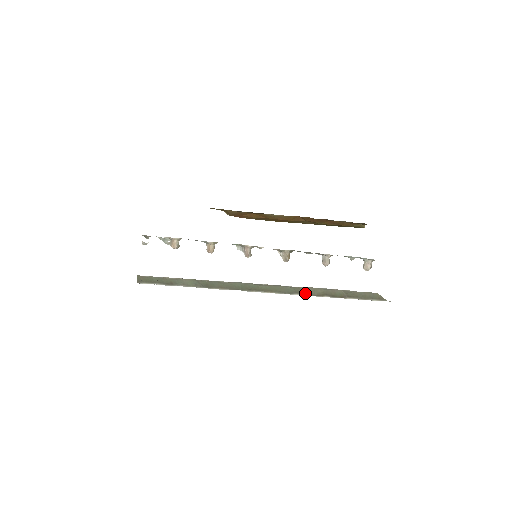
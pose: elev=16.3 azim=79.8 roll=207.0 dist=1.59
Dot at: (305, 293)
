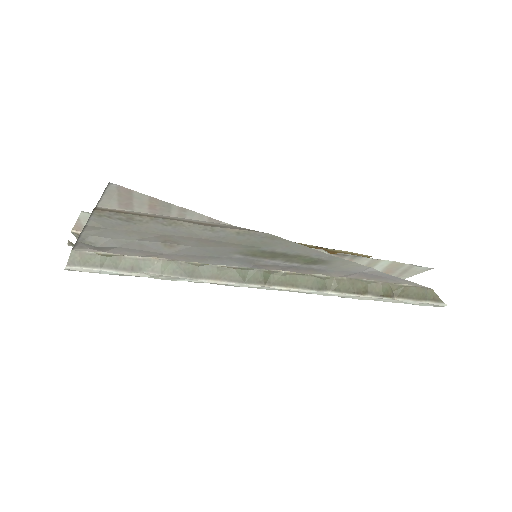
Dot at: (340, 289)
